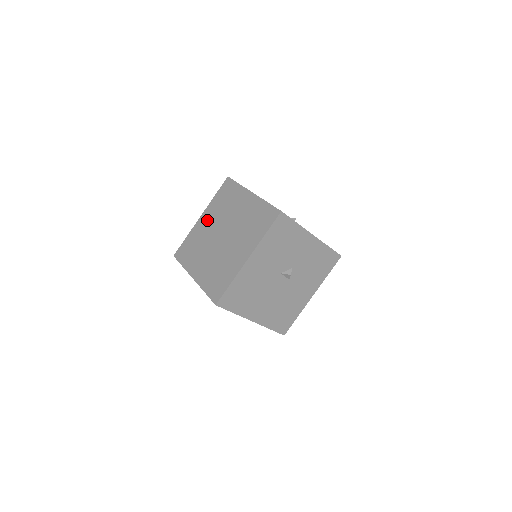
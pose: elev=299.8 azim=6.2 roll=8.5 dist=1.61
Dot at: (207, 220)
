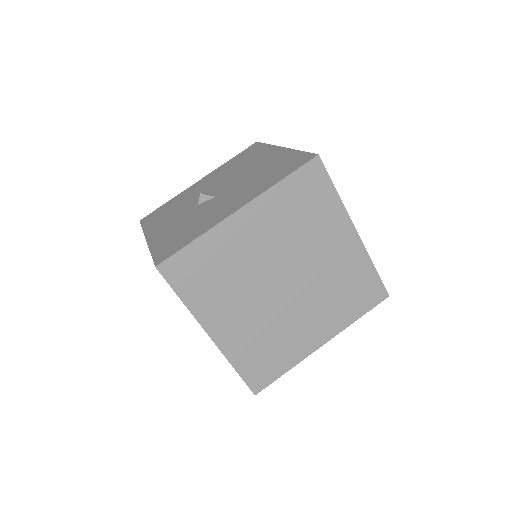
Dot at: (256, 230)
